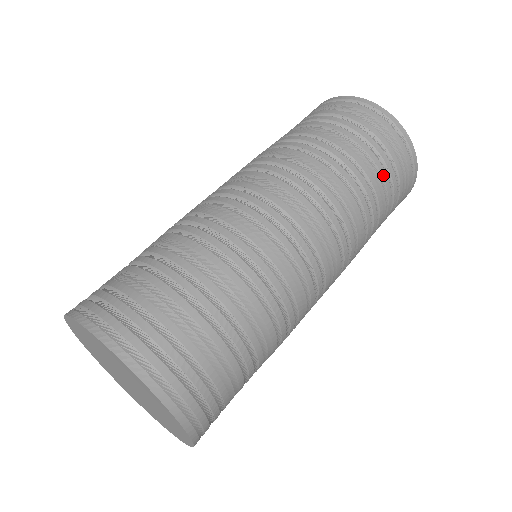
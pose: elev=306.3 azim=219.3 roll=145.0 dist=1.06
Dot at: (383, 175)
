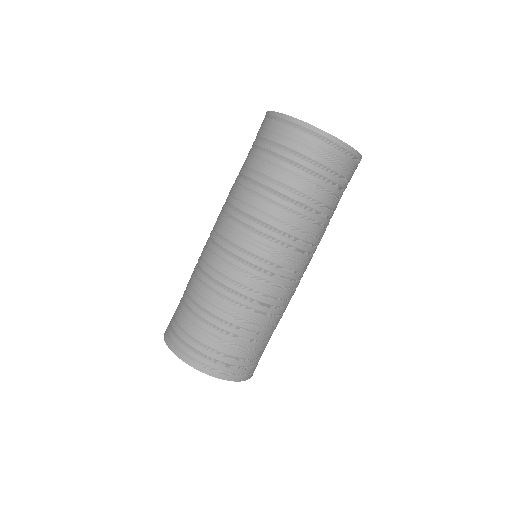
Dot at: (313, 180)
